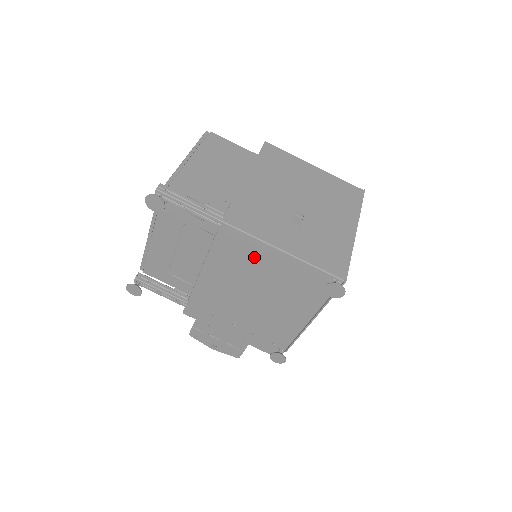
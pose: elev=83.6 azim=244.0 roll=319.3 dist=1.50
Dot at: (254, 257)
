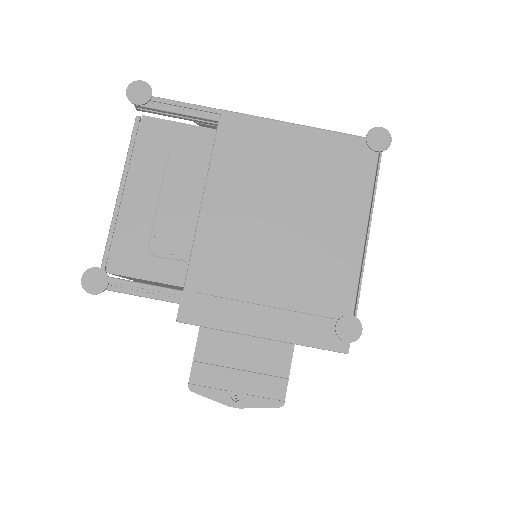
Dot at: (269, 149)
